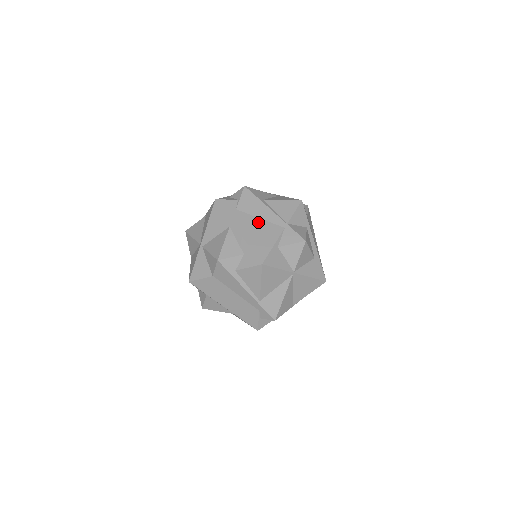
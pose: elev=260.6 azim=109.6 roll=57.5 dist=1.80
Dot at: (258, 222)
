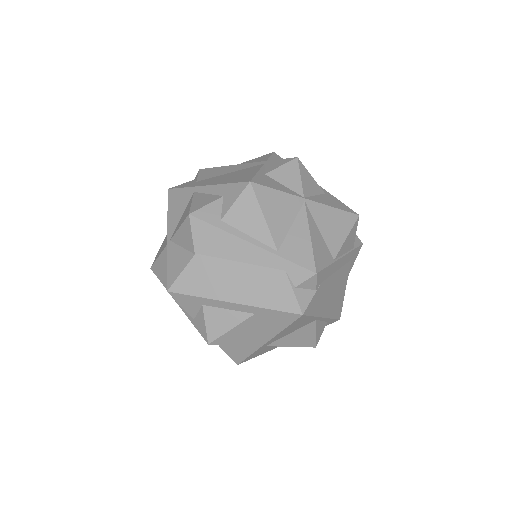
Dot at: (228, 174)
